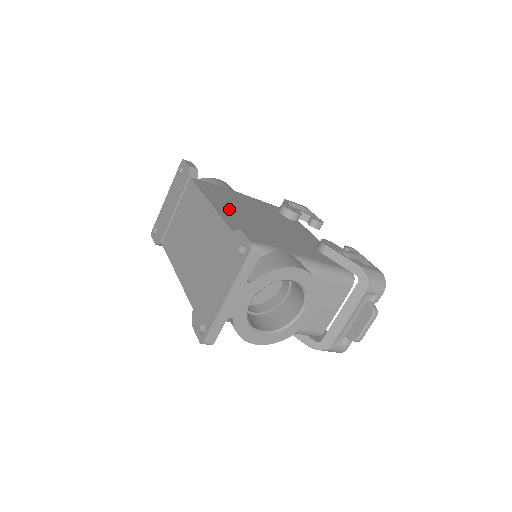
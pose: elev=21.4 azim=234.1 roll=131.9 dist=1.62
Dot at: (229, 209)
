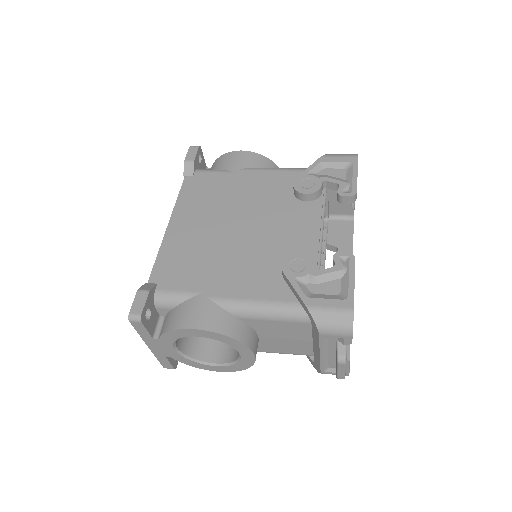
Dot at: (189, 228)
